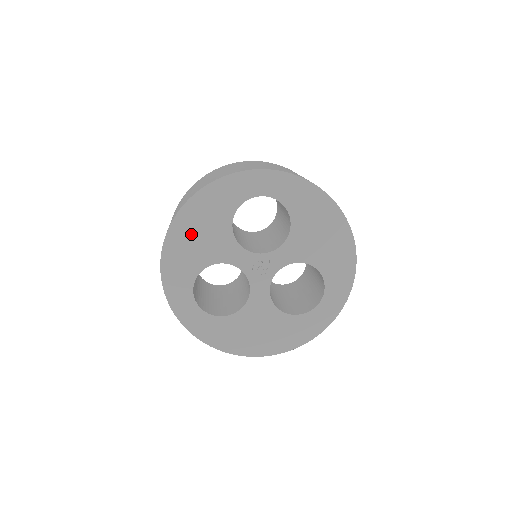
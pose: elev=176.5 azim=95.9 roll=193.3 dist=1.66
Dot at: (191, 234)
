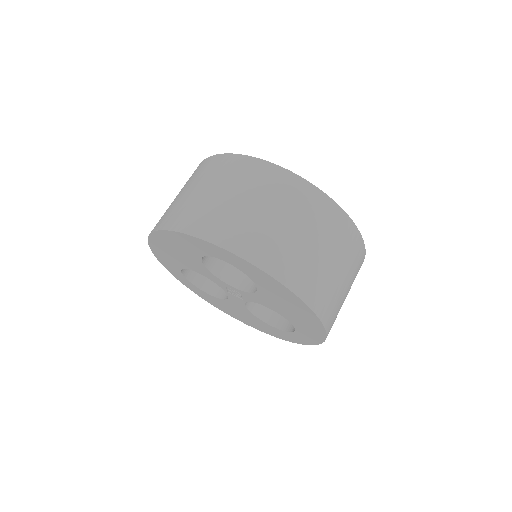
Dot at: (168, 248)
